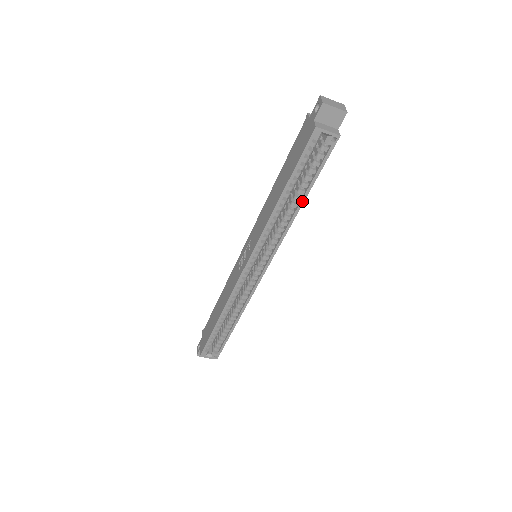
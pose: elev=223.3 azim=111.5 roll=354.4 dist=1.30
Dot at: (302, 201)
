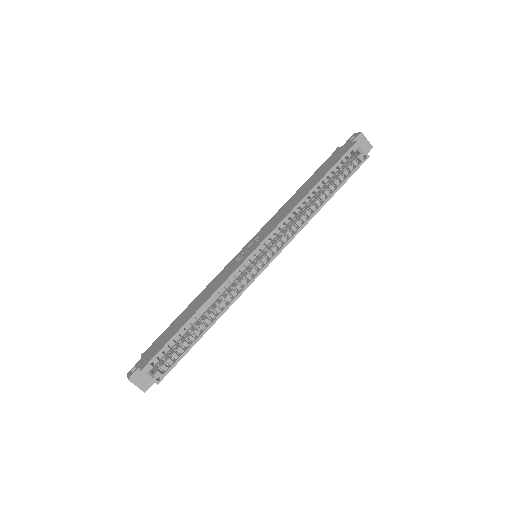
Dot at: (326, 200)
